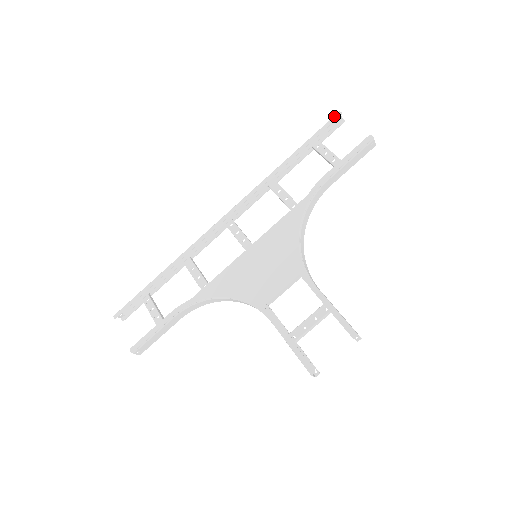
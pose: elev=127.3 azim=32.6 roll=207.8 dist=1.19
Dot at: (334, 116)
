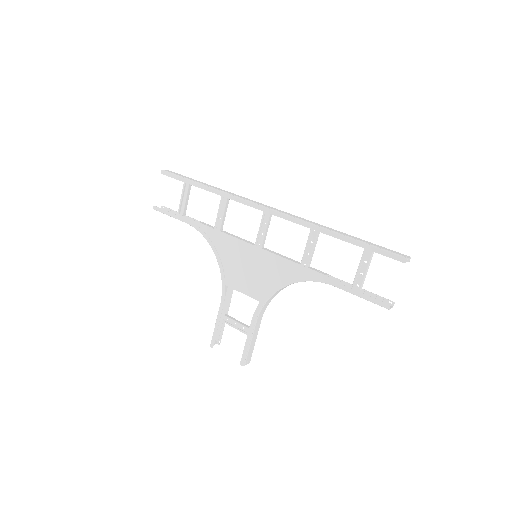
Dot at: (400, 256)
